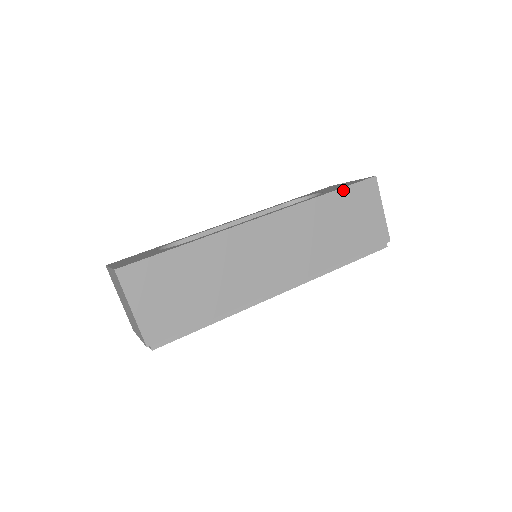
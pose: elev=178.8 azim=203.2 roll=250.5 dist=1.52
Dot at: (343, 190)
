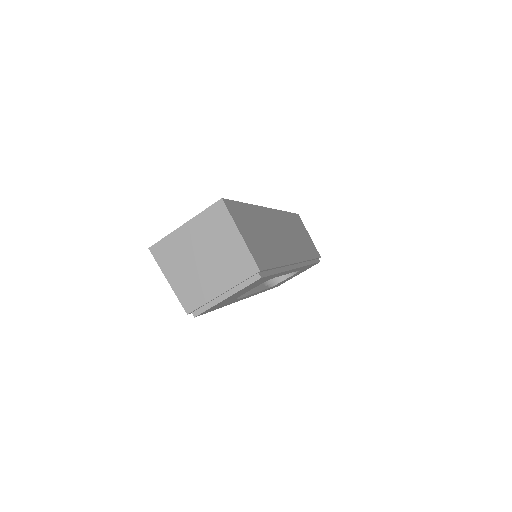
Dot at: (291, 214)
